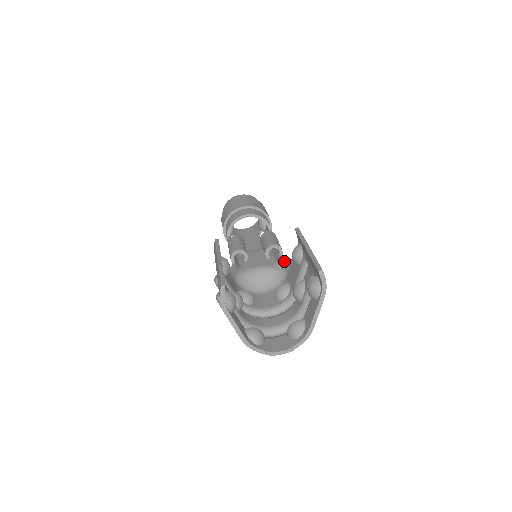
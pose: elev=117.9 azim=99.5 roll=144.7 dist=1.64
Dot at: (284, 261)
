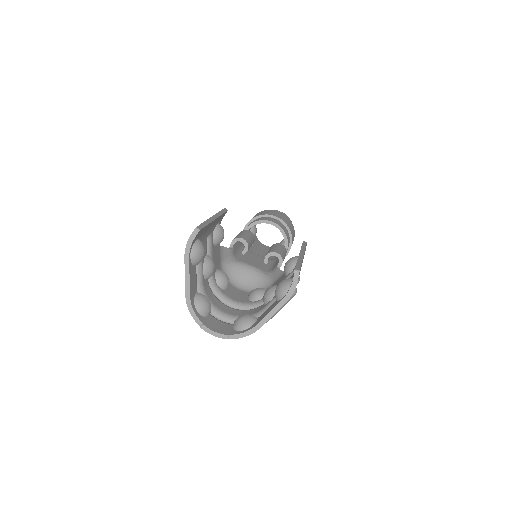
Dot at: (278, 272)
